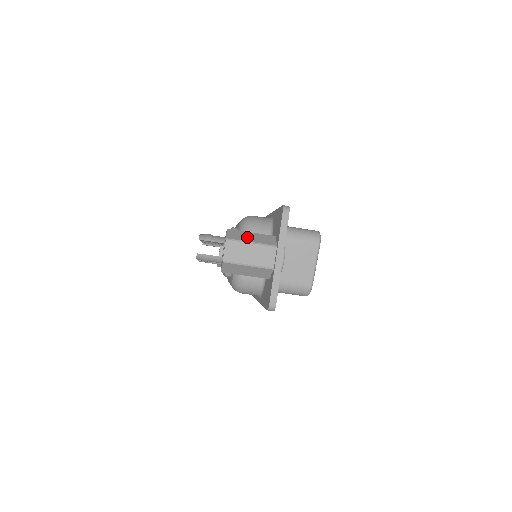
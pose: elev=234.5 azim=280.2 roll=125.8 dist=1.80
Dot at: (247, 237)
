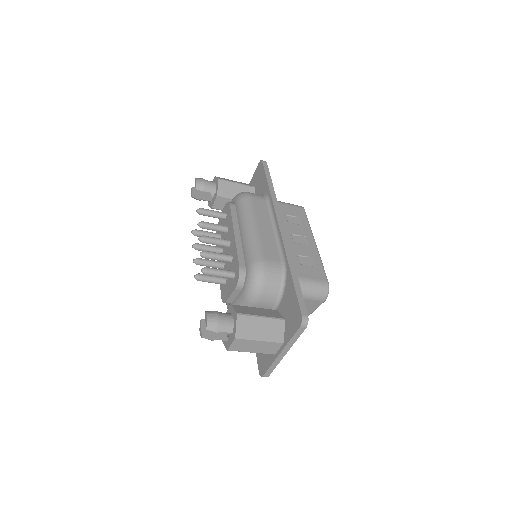
Dot at: (256, 330)
